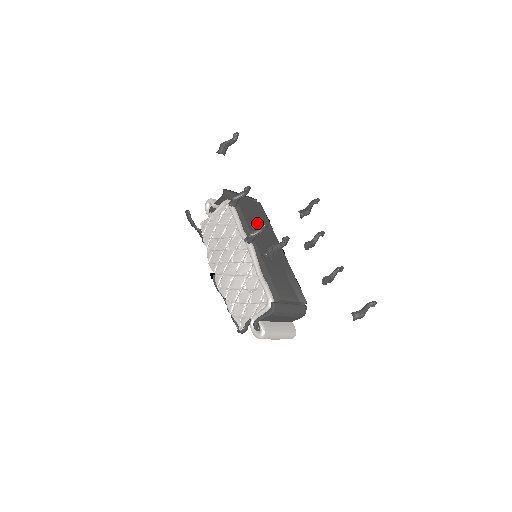
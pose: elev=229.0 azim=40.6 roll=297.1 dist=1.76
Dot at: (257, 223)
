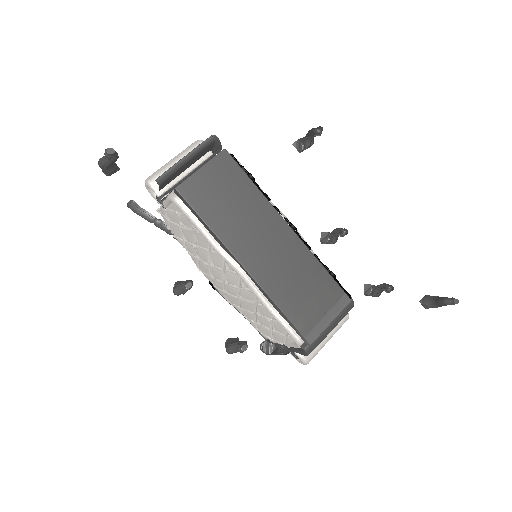
Dot at: (234, 215)
